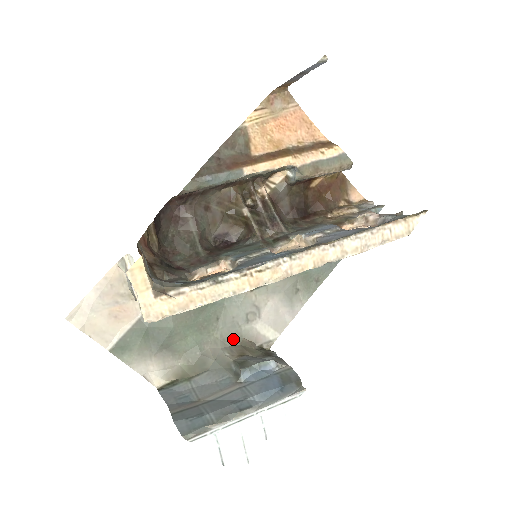
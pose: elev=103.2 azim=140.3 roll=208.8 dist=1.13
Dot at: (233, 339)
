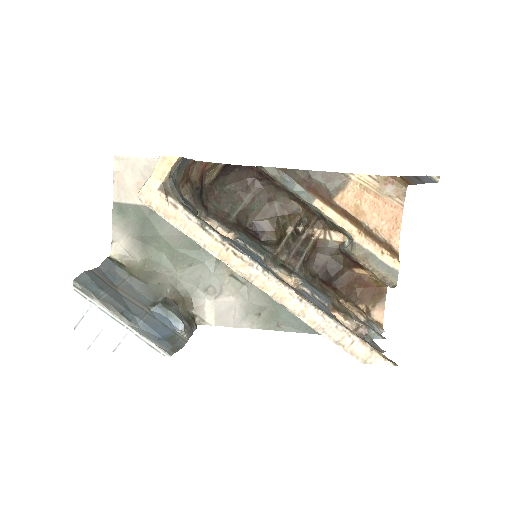
Dot at: (184, 289)
